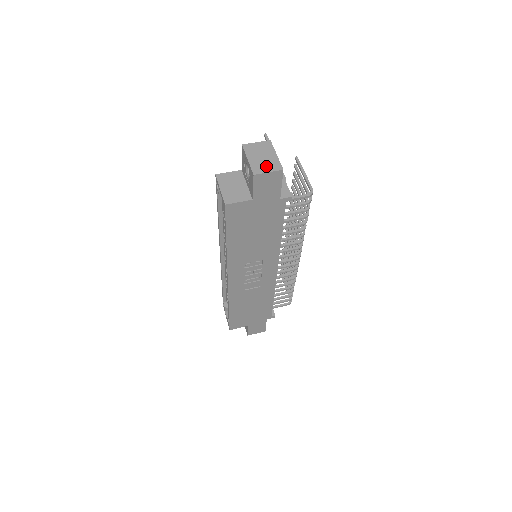
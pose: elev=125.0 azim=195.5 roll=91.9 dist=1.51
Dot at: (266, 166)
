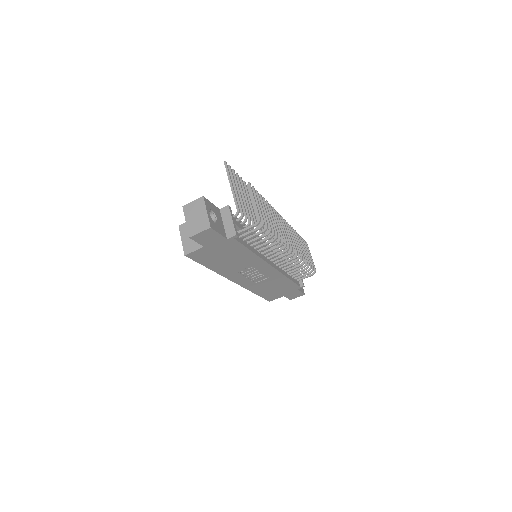
Dot at: (198, 226)
